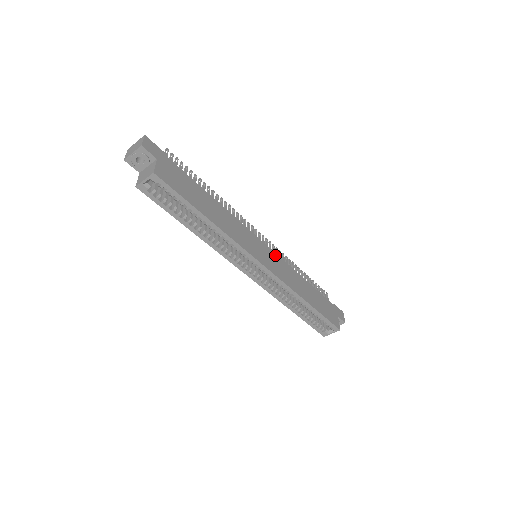
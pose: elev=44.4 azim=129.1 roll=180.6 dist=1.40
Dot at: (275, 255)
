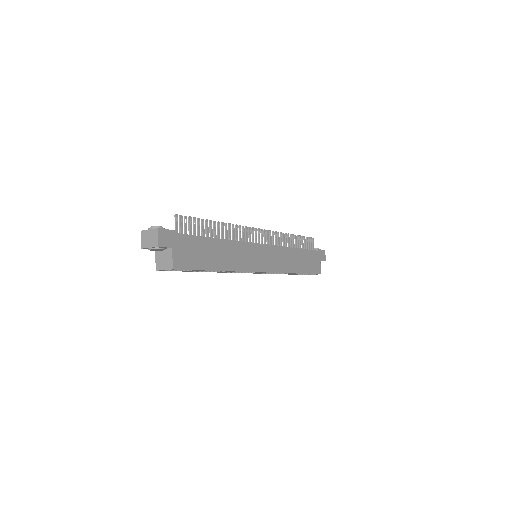
Dot at: (272, 248)
